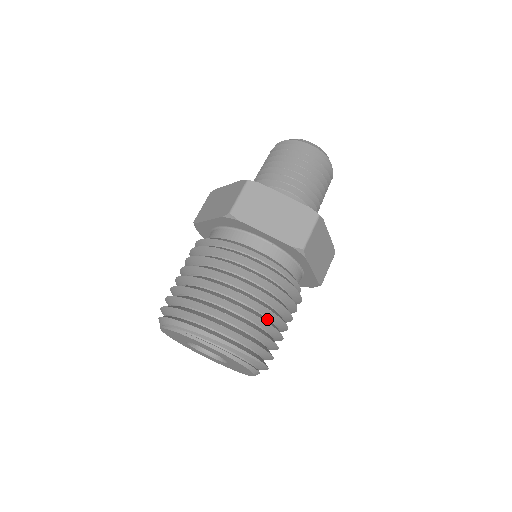
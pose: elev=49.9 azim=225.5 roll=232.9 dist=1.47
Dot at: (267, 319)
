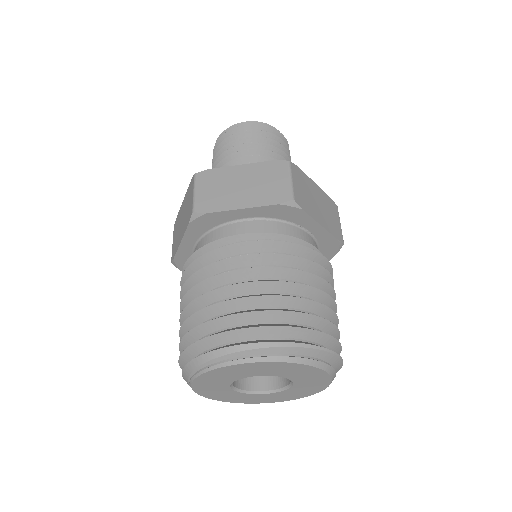
Dot at: occluded
